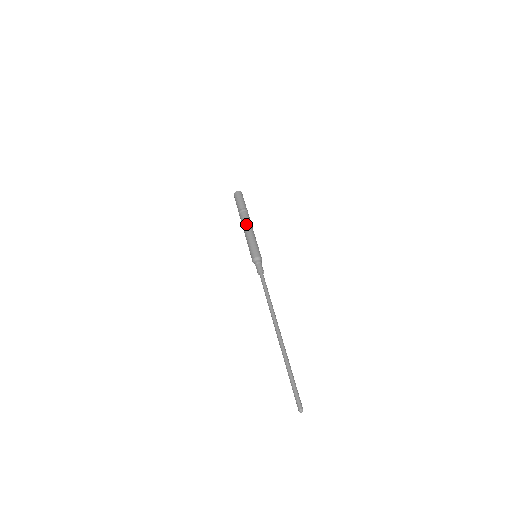
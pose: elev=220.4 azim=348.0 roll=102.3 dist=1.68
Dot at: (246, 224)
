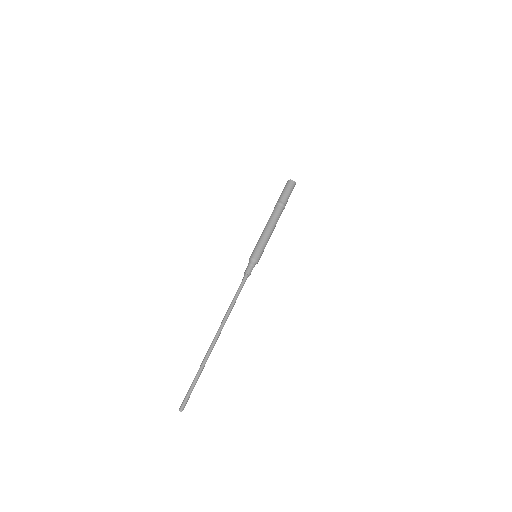
Dot at: (269, 220)
